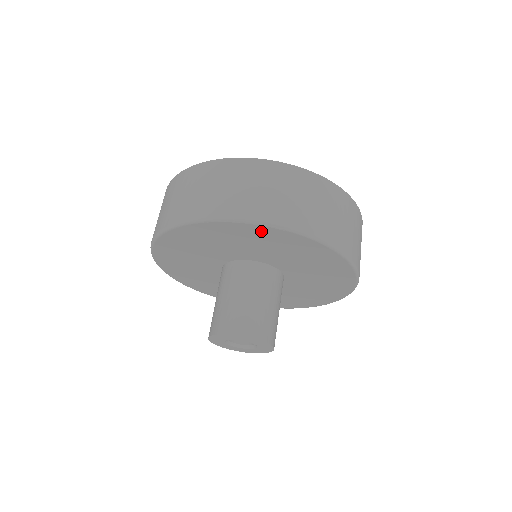
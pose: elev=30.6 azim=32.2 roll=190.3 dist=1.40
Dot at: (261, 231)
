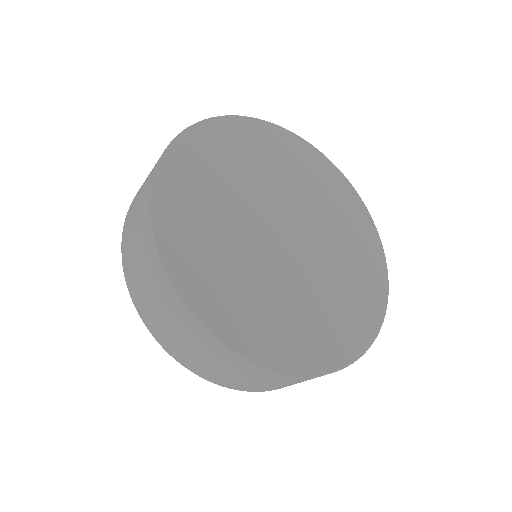
Dot at: occluded
